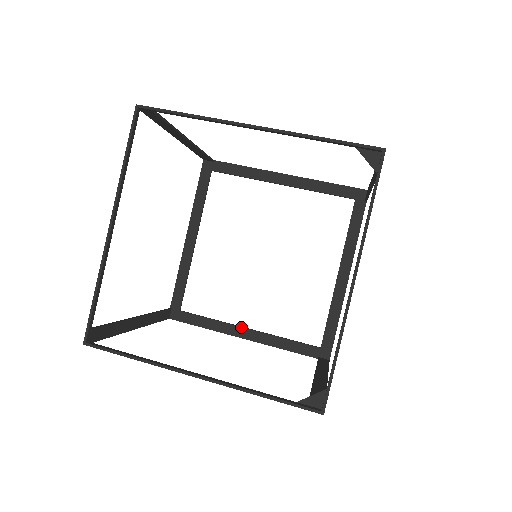
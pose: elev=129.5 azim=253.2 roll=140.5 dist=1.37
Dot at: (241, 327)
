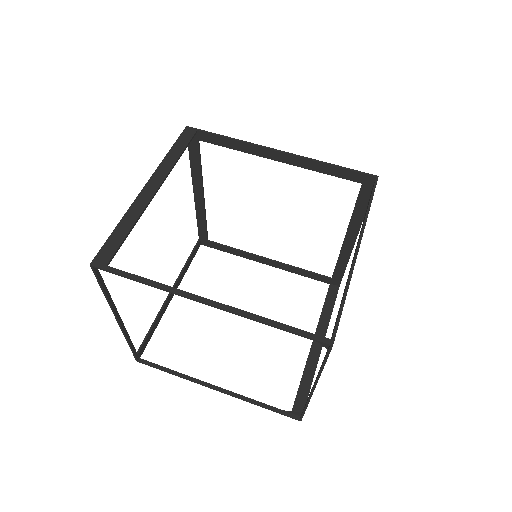
Dot at: (262, 258)
